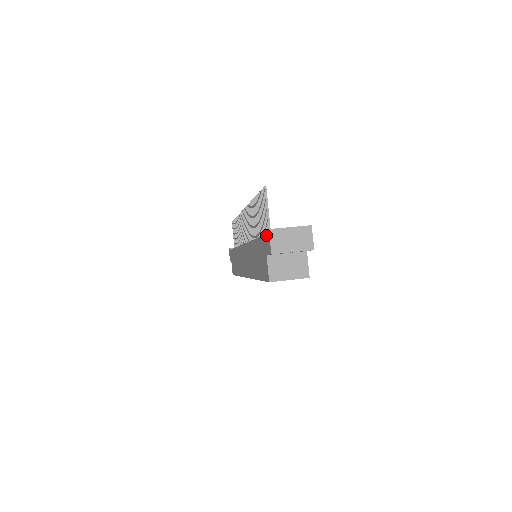
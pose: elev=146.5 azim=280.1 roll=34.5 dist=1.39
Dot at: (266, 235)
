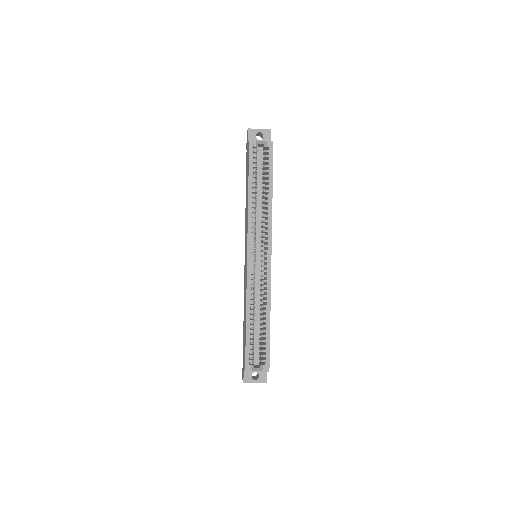
Dot at: occluded
